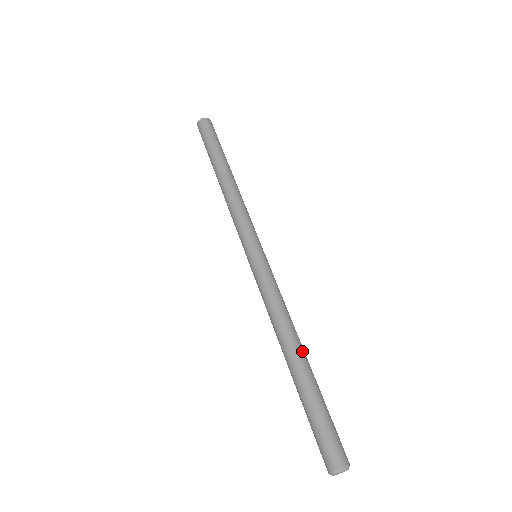
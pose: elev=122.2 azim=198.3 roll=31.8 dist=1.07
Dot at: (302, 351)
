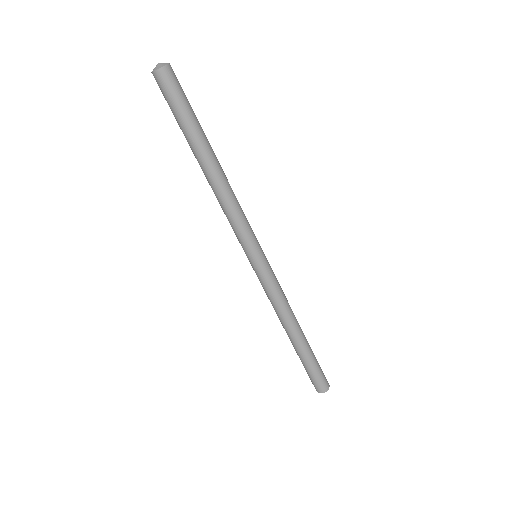
Dot at: occluded
